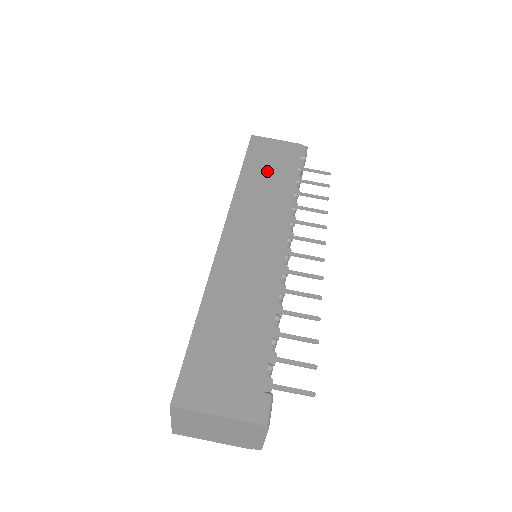
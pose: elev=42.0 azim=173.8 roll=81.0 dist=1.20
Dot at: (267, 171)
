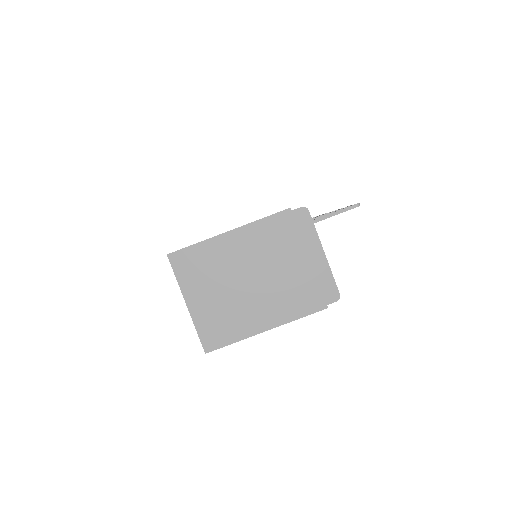
Dot at: occluded
